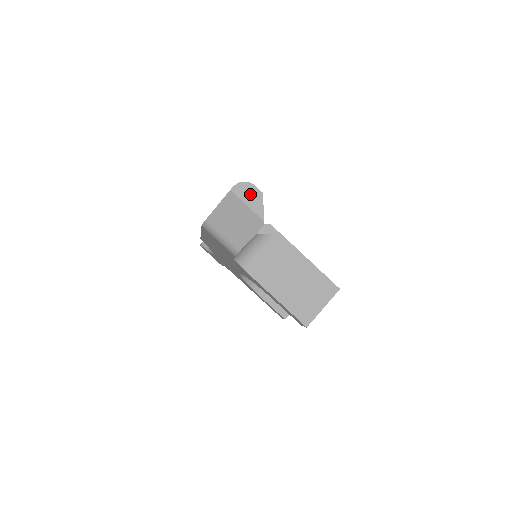
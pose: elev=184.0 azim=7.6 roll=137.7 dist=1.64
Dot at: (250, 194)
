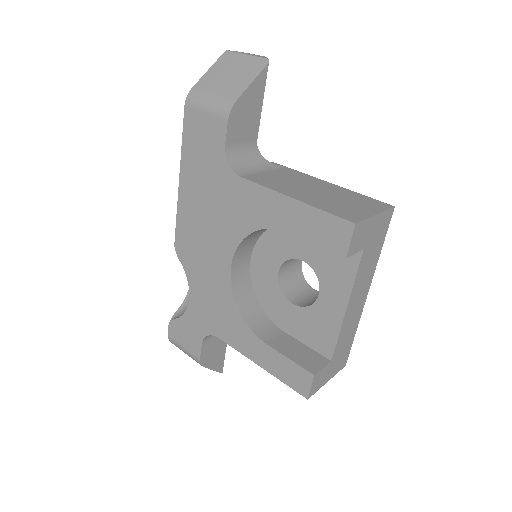
Dot at: (250, 54)
